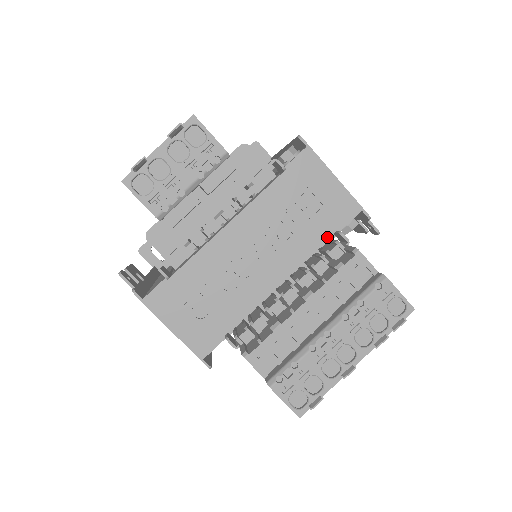
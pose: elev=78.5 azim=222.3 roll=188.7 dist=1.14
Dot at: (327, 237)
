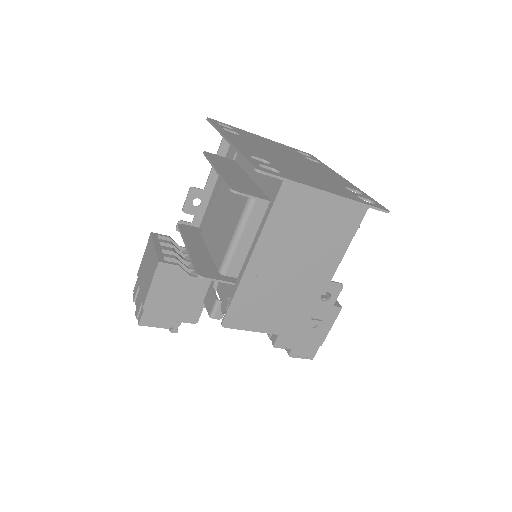
Dot at: occluded
